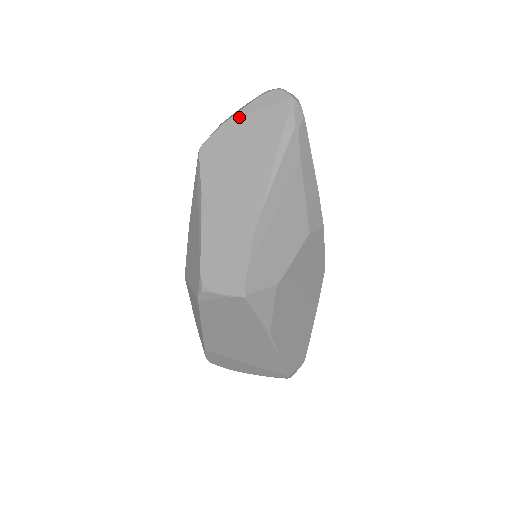
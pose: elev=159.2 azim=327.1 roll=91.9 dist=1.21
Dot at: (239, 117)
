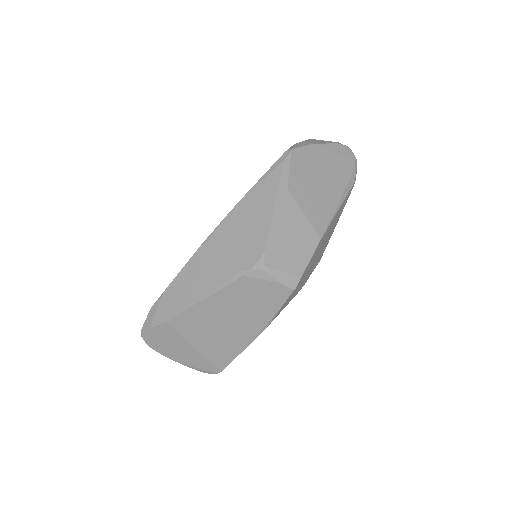
Dot at: (324, 148)
